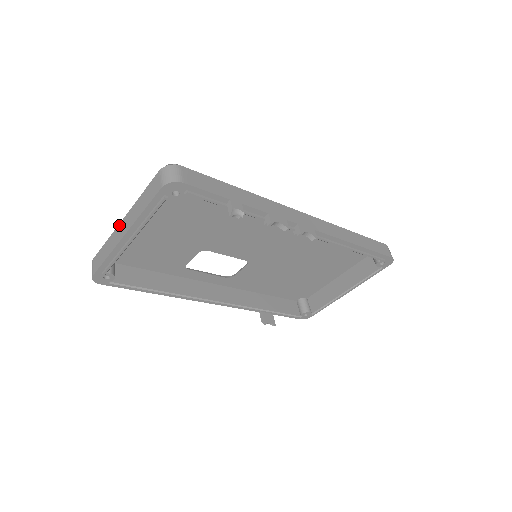
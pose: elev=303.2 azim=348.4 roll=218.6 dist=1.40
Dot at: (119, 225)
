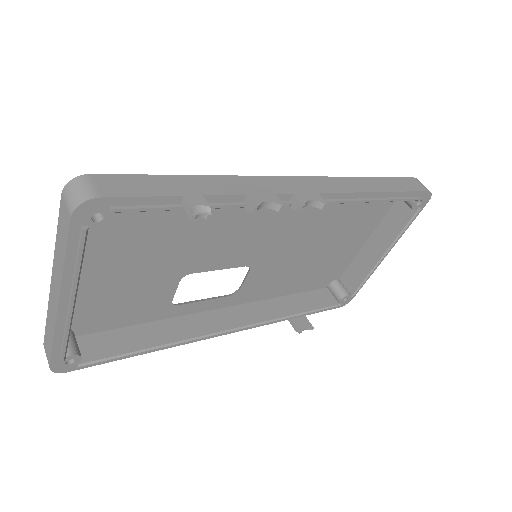
Dot at: (50, 290)
